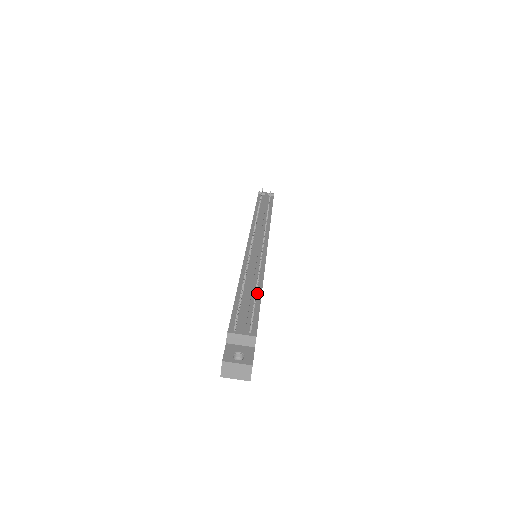
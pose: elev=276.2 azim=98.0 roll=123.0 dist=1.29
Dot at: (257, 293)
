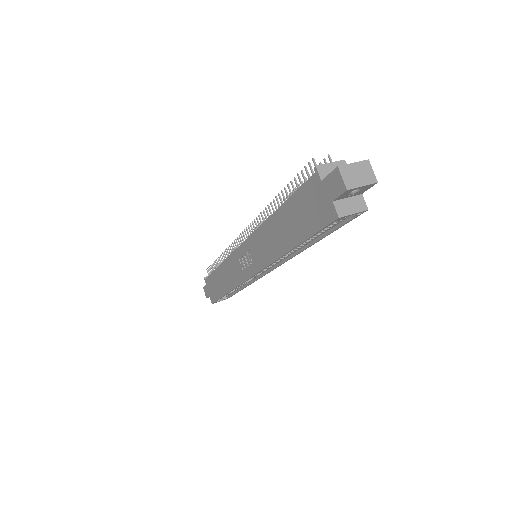
Dot at: occluded
